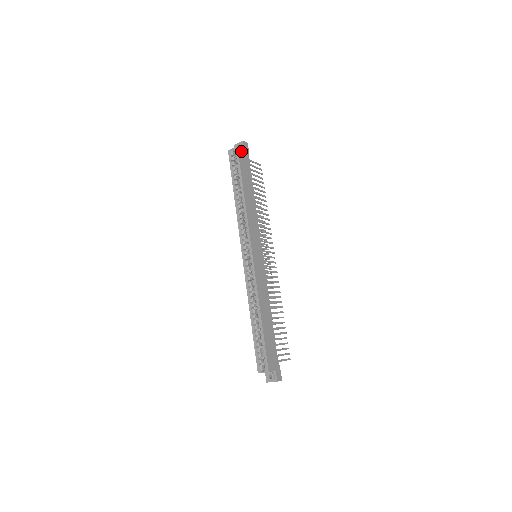
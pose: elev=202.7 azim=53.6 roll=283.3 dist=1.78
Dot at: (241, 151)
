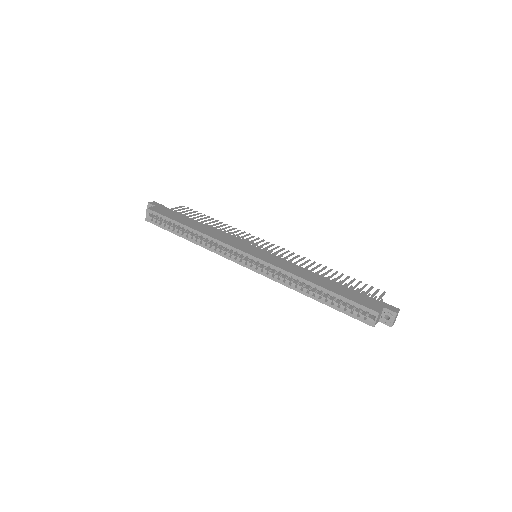
Dot at: (154, 208)
